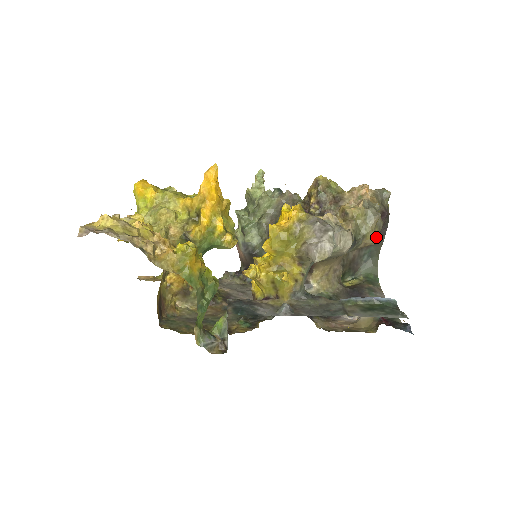
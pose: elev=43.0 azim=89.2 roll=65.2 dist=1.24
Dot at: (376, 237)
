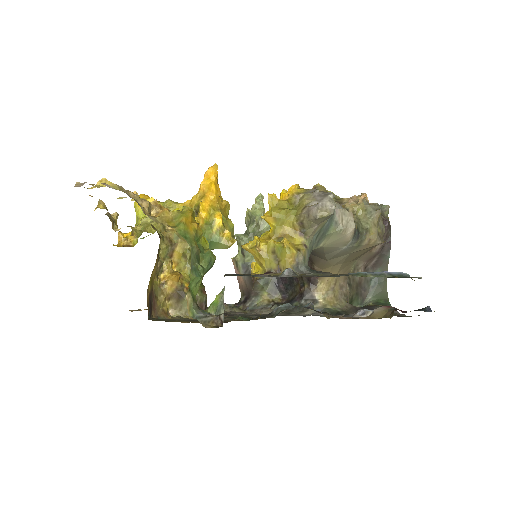
Dot at: (380, 237)
